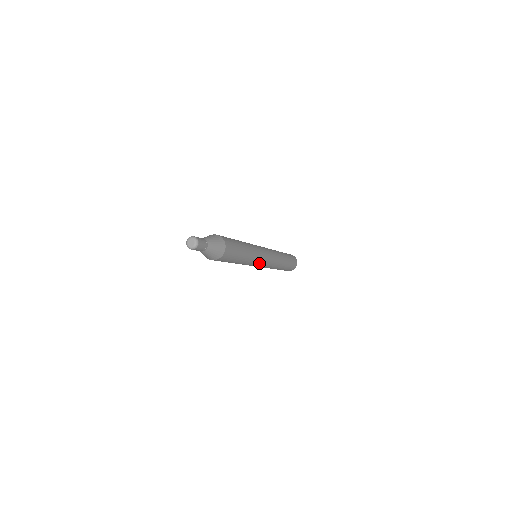
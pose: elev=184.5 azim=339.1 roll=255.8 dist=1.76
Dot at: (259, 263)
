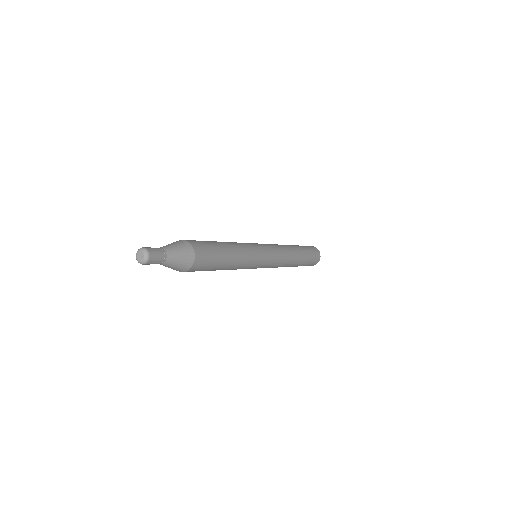
Dot at: (261, 258)
